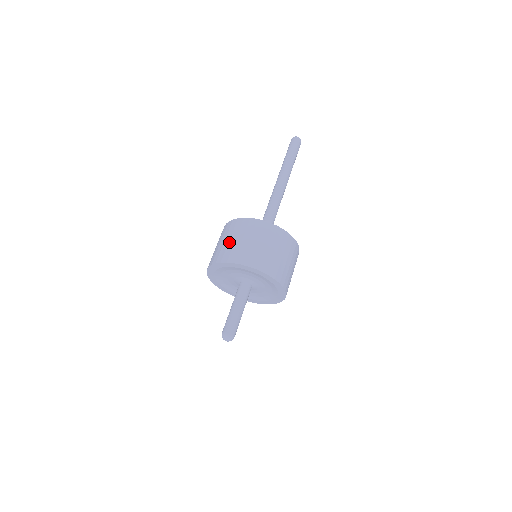
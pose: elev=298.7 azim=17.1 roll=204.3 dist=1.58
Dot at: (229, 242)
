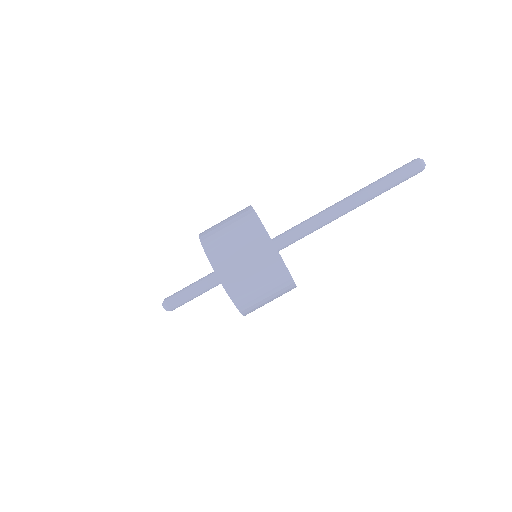
Dot at: (242, 262)
